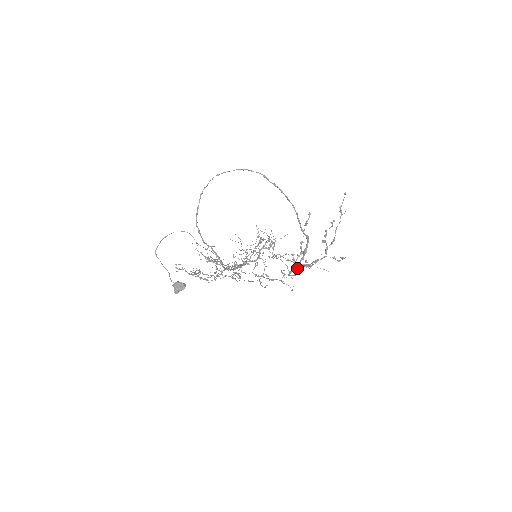
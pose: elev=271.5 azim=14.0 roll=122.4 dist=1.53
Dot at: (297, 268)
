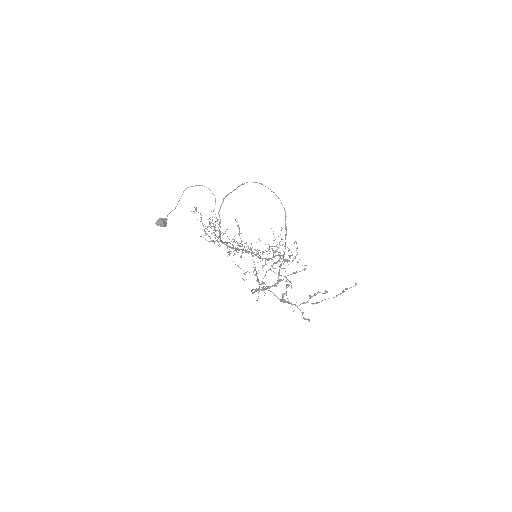
Dot at: (256, 291)
